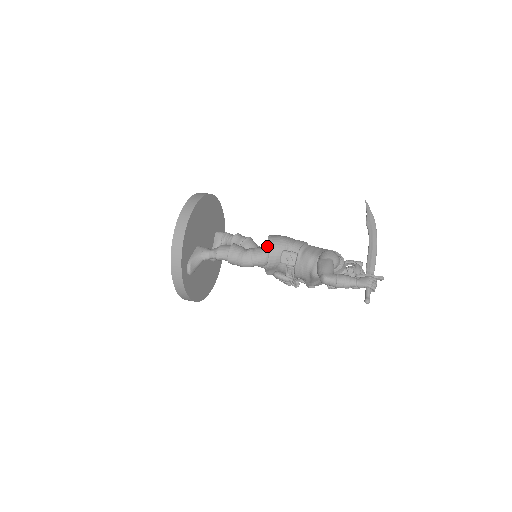
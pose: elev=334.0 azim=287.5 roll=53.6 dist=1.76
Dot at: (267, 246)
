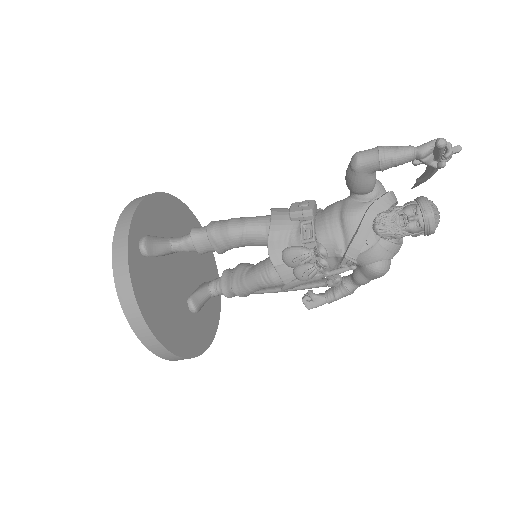
Dot at: occluded
